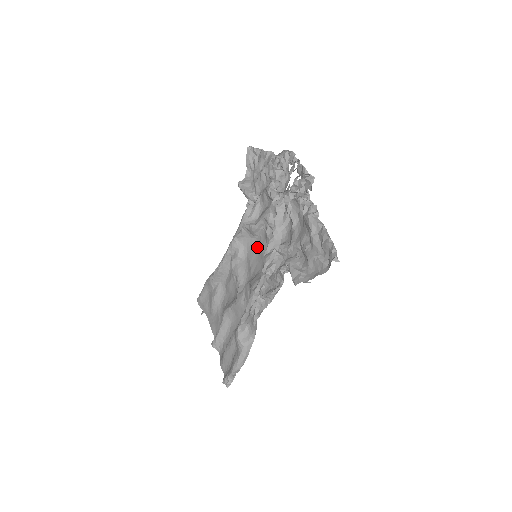
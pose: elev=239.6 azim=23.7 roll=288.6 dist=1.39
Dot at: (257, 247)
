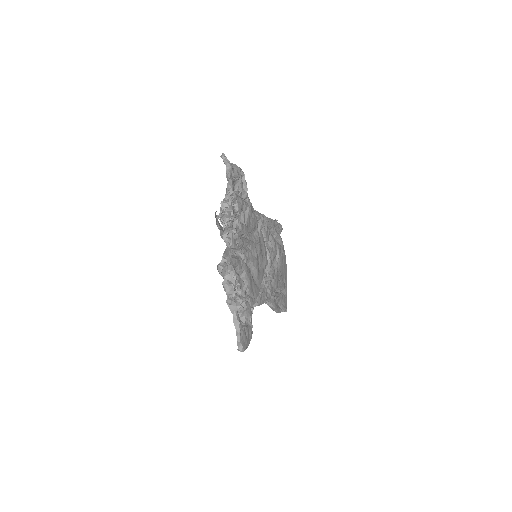
Dot at: (257, 246)
